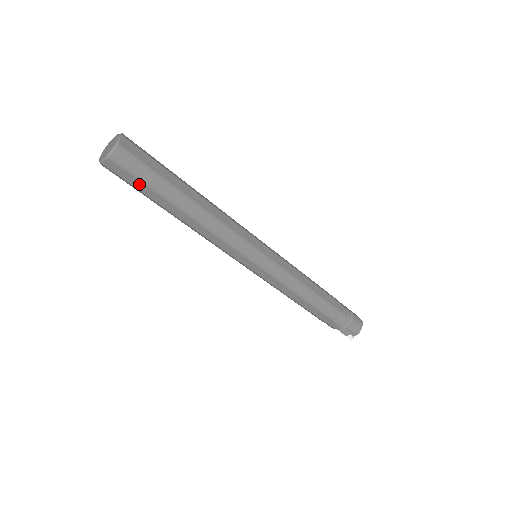
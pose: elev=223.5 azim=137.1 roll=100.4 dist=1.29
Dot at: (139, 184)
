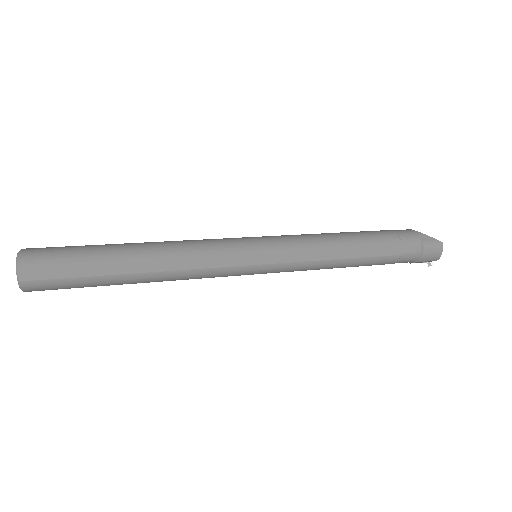
Dot at: (73, 287)
